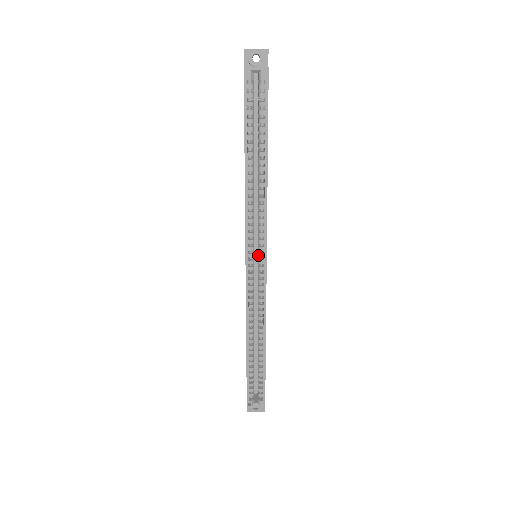
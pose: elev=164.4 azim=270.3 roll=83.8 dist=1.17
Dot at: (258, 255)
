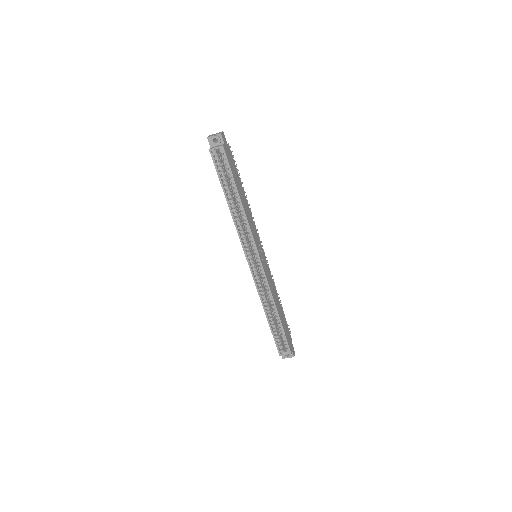
Dot at: occluded
